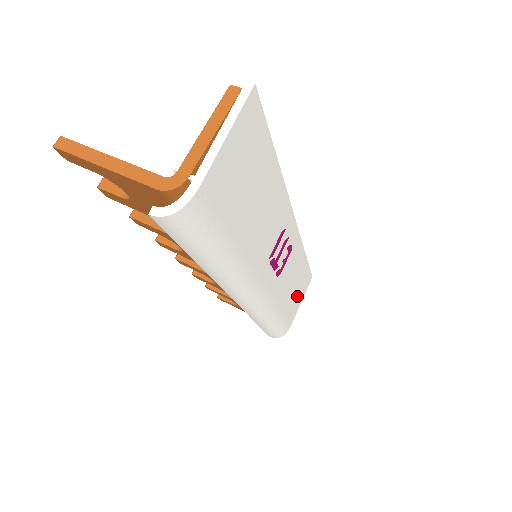
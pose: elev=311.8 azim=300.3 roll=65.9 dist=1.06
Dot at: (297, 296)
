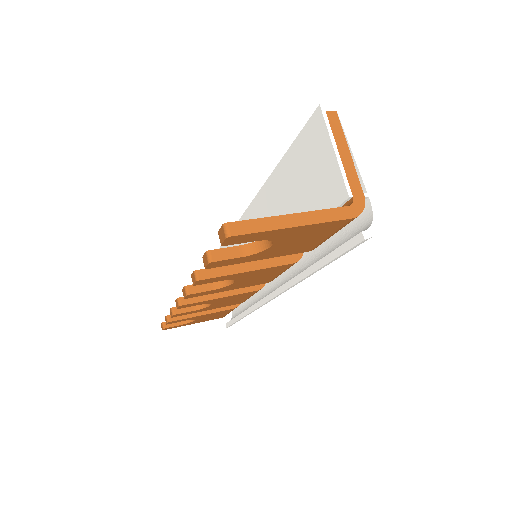
Dot at: occluded
